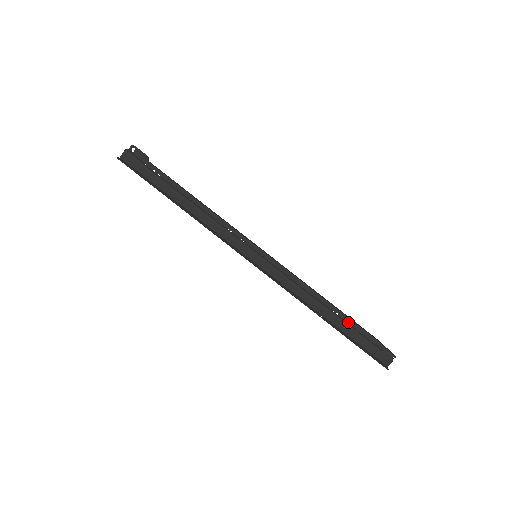
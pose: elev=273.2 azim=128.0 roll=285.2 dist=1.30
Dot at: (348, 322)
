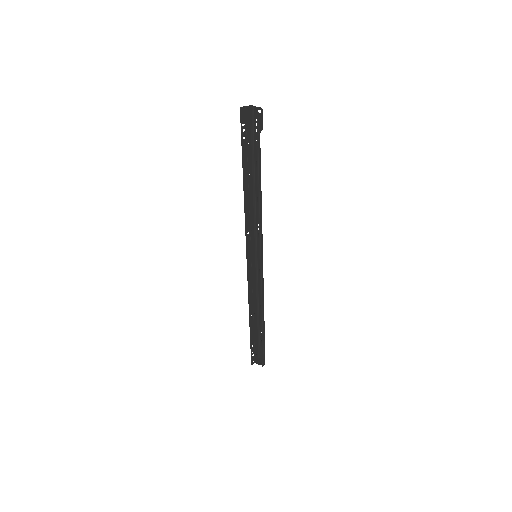
Dot at: occluded
